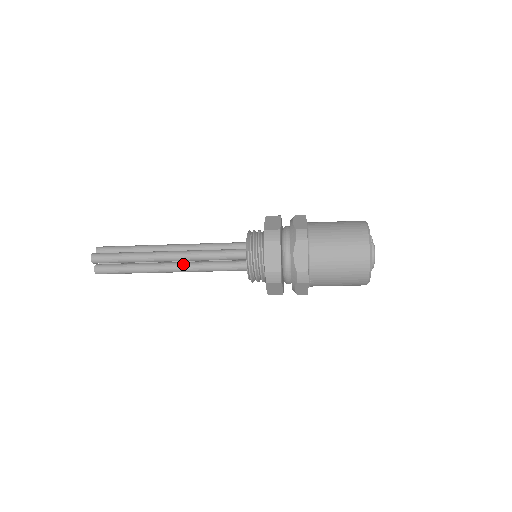
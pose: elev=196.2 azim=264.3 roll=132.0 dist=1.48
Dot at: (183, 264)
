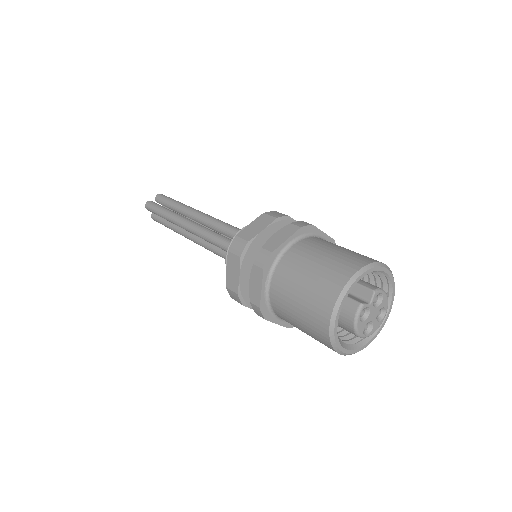
Dot at: (199, 238)
